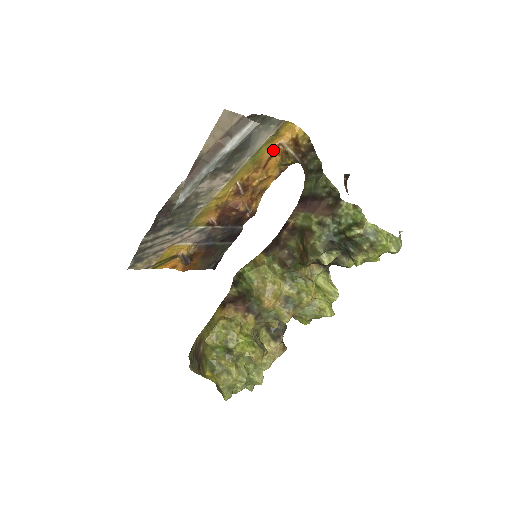
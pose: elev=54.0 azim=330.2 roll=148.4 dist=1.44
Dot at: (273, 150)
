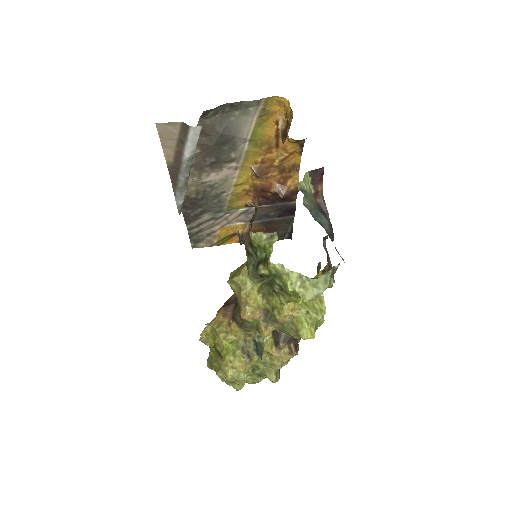
Dot at: (275, 128)
